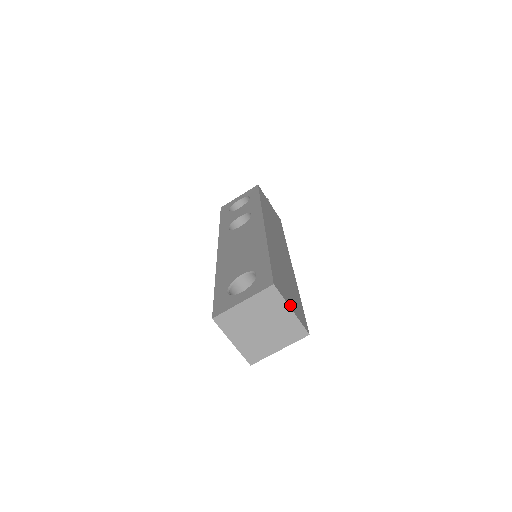
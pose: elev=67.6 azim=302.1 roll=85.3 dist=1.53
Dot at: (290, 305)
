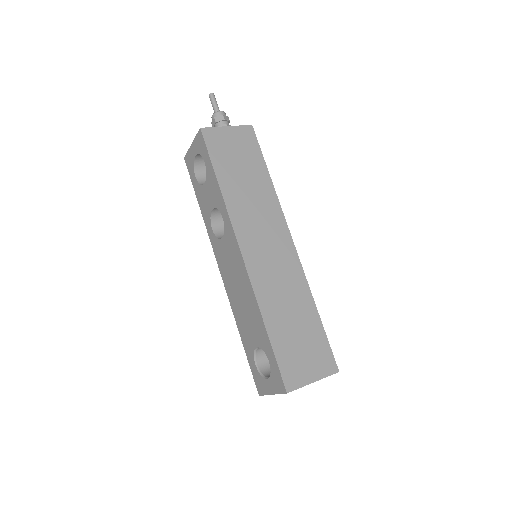
Dot at: (310, 378)
